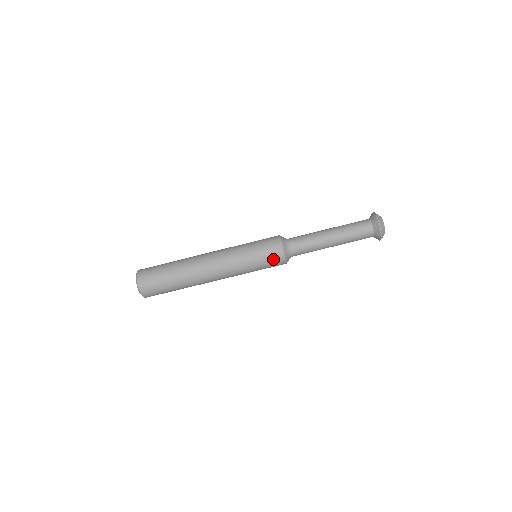
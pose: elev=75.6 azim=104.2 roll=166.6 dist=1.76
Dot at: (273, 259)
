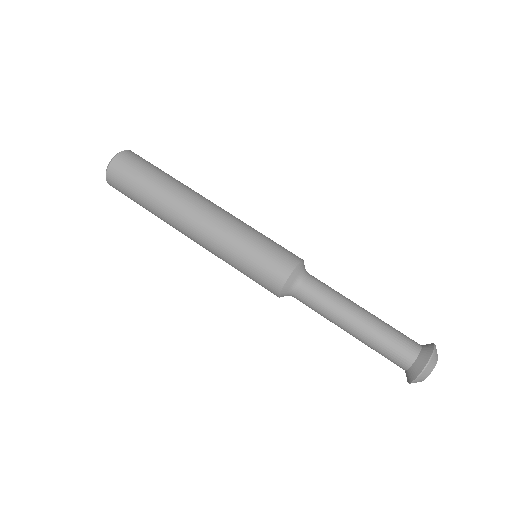
Dot at: (268, 276)
